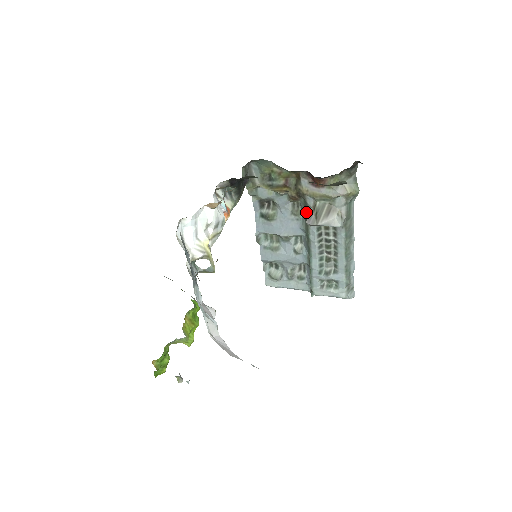
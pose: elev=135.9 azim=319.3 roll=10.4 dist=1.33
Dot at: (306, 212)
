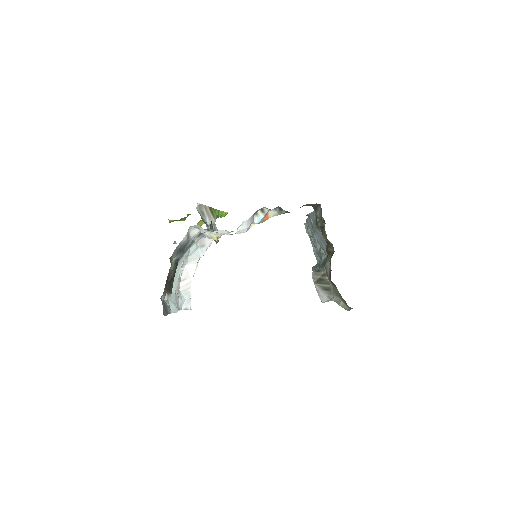
Dot at: (324, 265)
